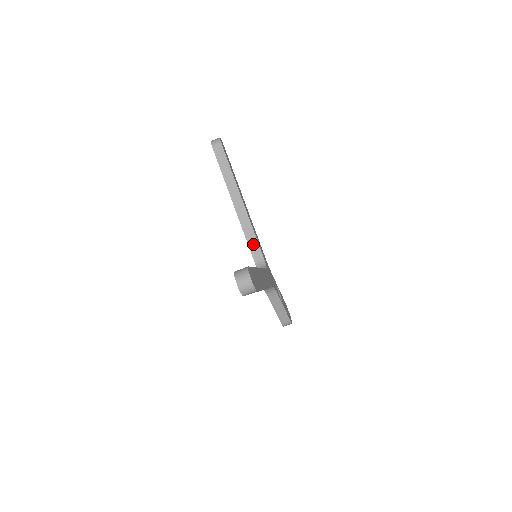
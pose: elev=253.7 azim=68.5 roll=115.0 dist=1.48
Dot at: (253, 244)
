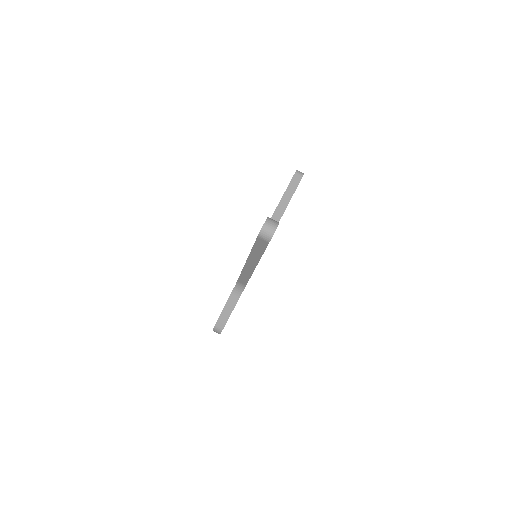
Dot at: occluded
